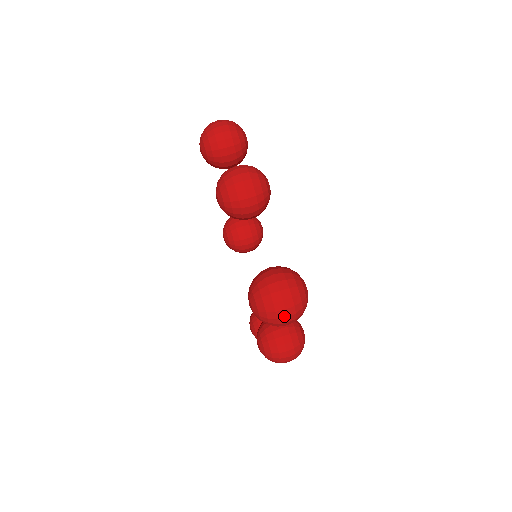
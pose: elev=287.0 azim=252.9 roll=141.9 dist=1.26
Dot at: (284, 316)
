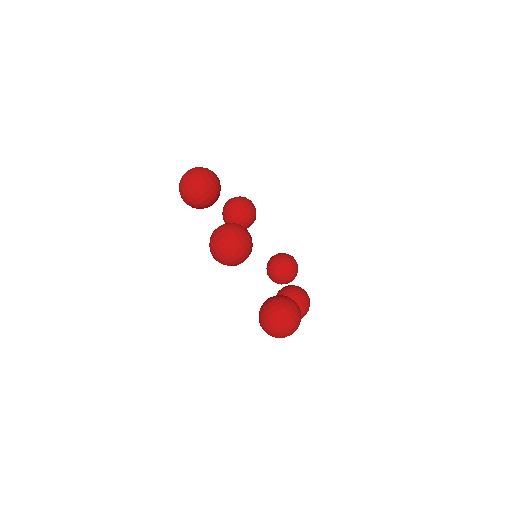
Dot at: occluded
